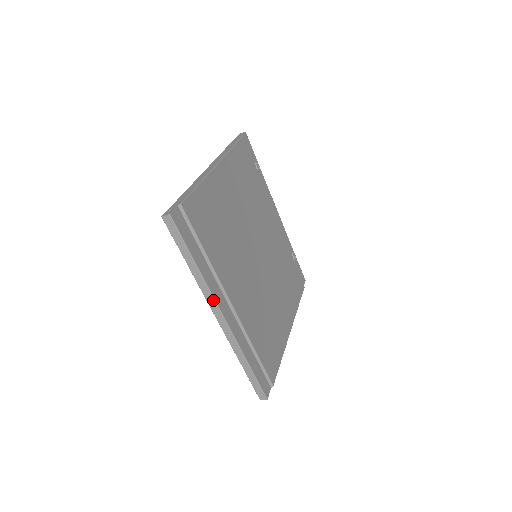
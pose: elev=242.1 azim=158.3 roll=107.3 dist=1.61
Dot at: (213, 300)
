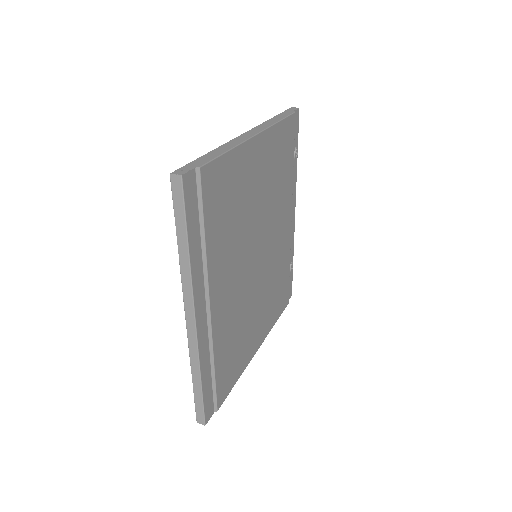
Dot at: (191, 297)
